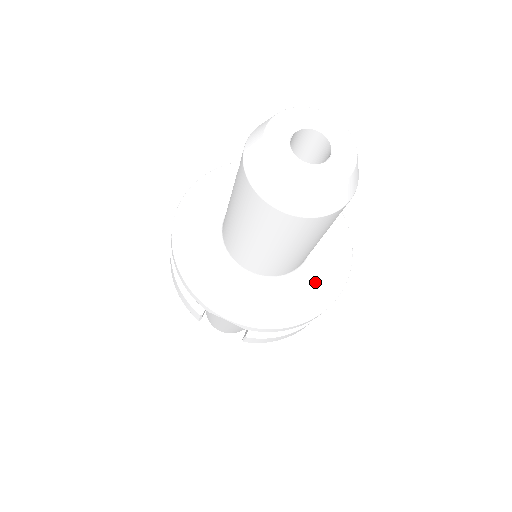
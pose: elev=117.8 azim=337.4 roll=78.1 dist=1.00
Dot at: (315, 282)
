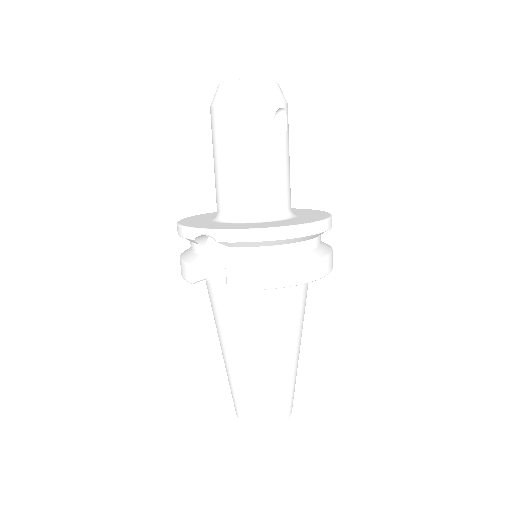
Dot at: (289, 221)
